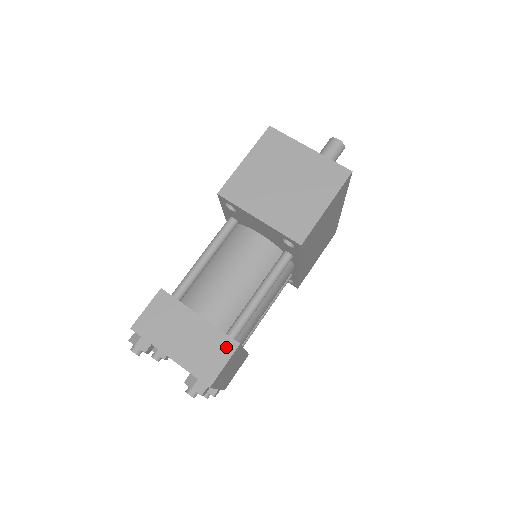
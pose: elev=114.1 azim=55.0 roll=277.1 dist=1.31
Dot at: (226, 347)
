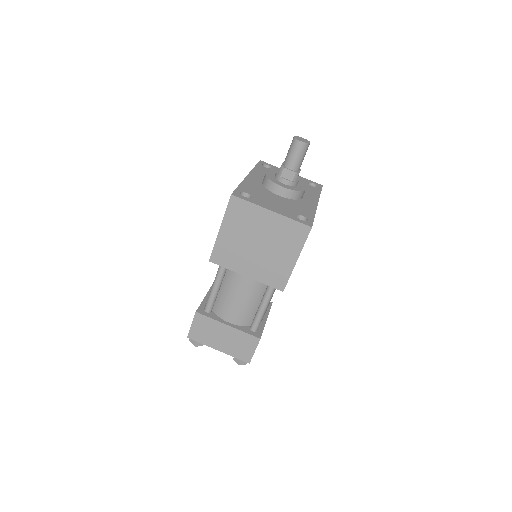
Dot at: (252, 342)
